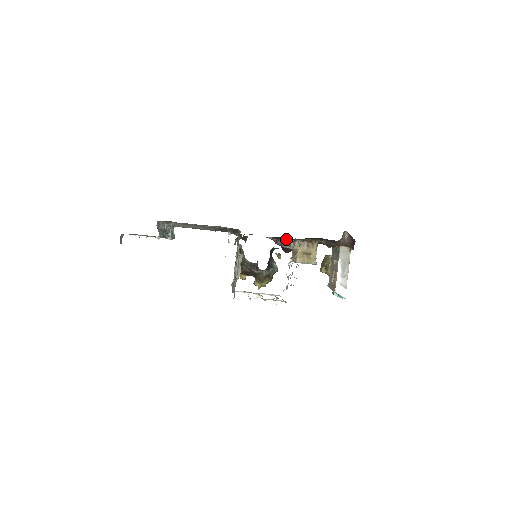
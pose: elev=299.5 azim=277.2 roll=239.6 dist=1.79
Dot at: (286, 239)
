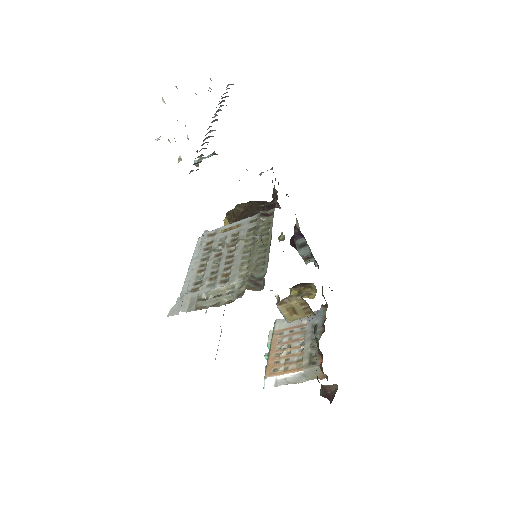
Dot at: occluded
